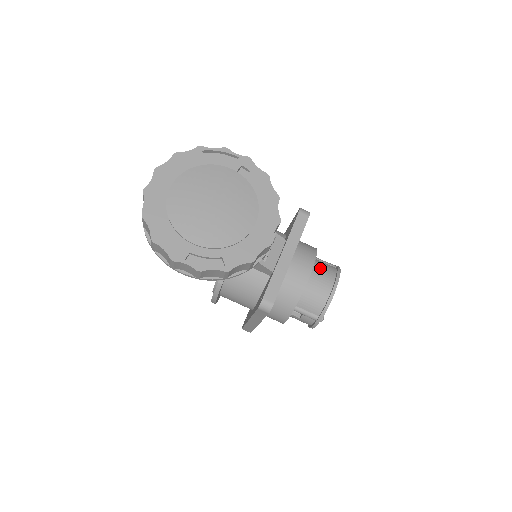
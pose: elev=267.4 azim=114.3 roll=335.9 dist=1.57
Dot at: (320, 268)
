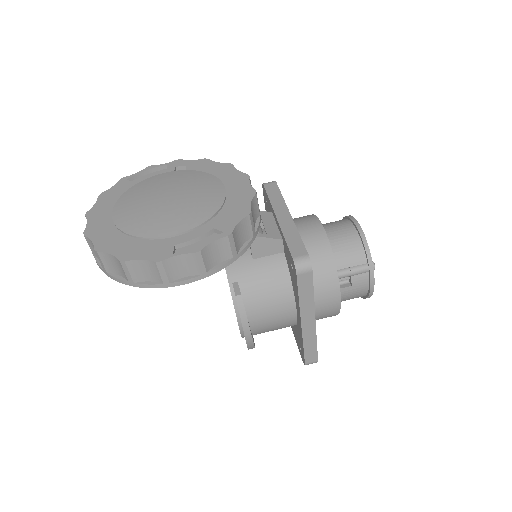
Dot at: (327, 224)
